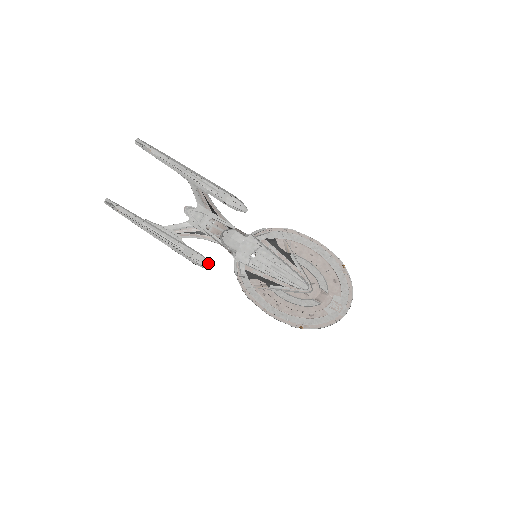
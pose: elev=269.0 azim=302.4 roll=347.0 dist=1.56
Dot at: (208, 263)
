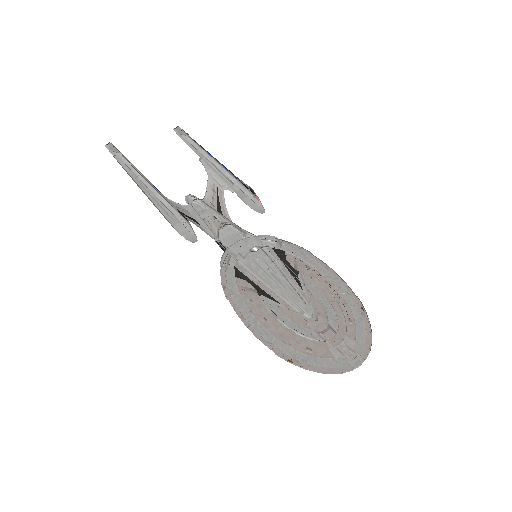
Dot at: (192, 237)
